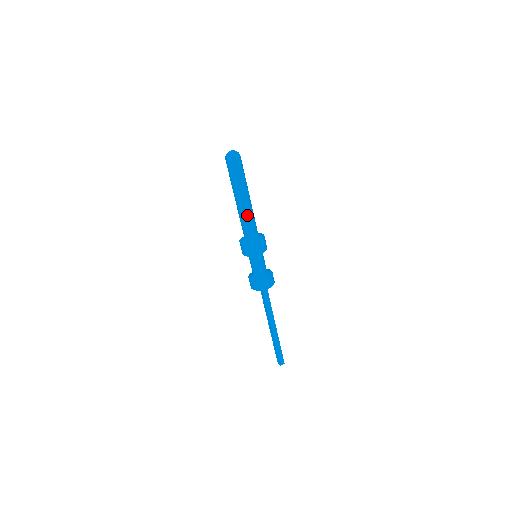
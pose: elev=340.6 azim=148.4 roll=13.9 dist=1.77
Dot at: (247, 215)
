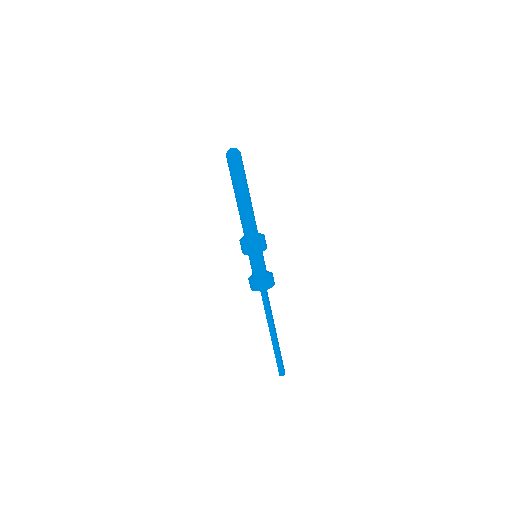
Dot at: (252, 210)
